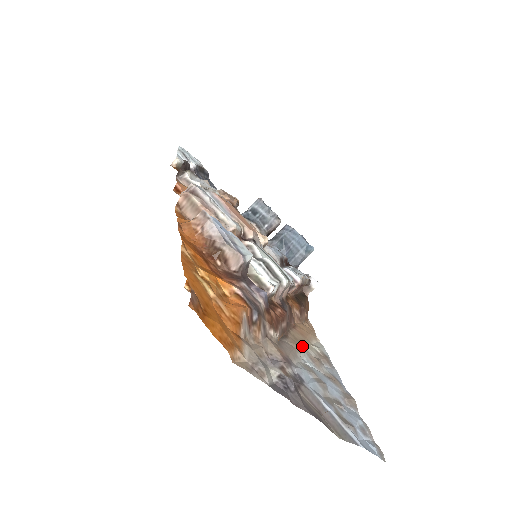
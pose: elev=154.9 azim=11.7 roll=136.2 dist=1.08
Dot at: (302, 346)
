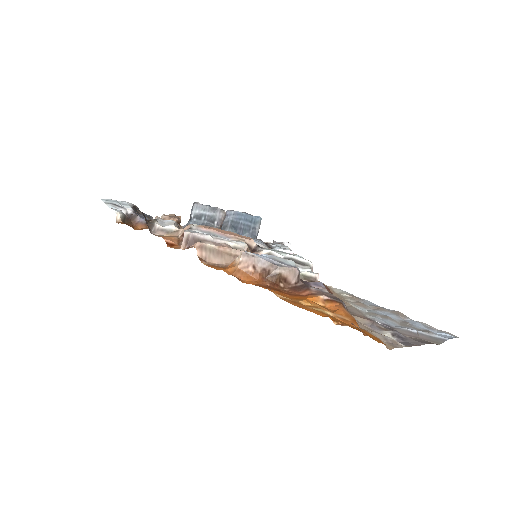
Dot at: (346, 301)
